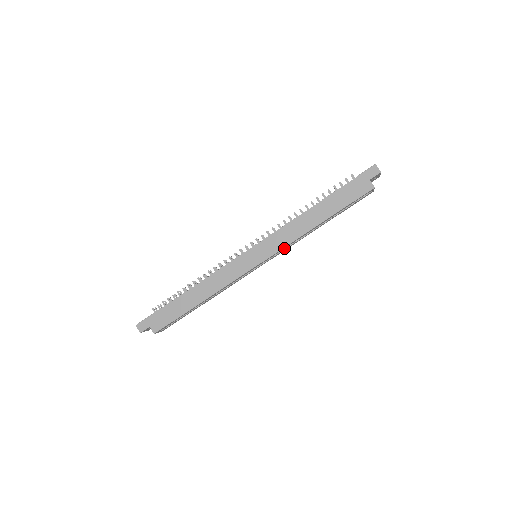
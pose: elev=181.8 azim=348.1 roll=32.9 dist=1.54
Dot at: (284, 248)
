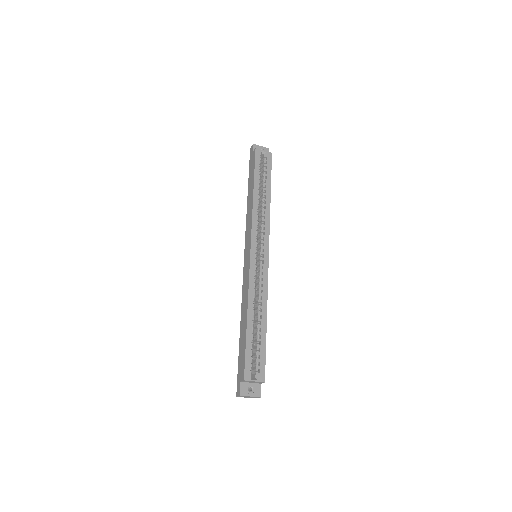
Dot at: (264, 231)
